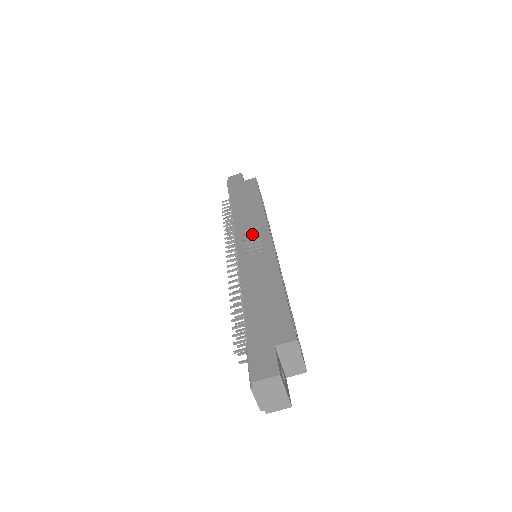
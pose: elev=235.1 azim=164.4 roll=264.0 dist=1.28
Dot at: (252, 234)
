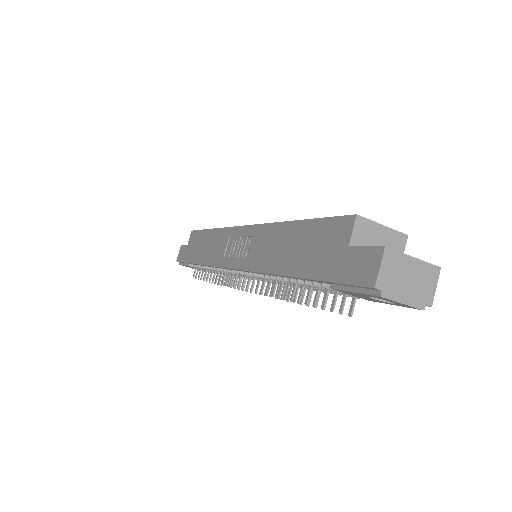
Dot at: (231, 247)
